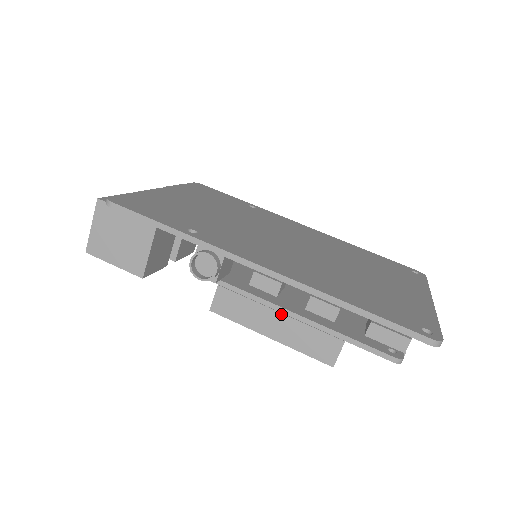
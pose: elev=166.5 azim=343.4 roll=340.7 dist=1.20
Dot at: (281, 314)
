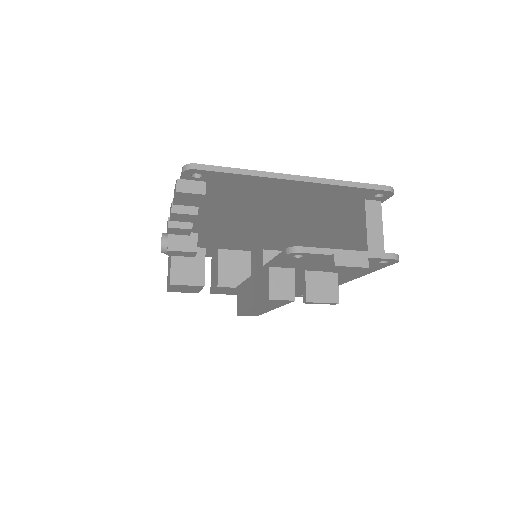
Dot at: (251, 281)
